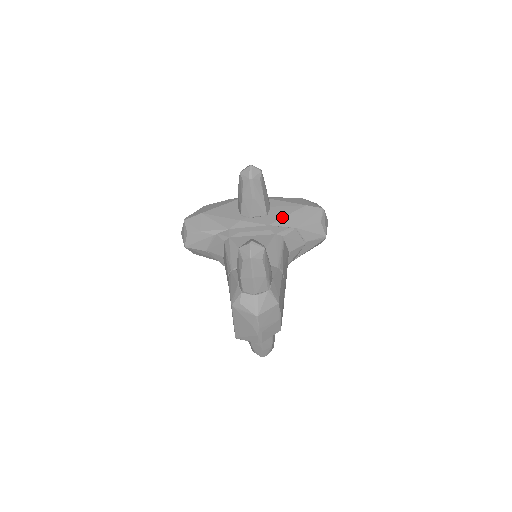
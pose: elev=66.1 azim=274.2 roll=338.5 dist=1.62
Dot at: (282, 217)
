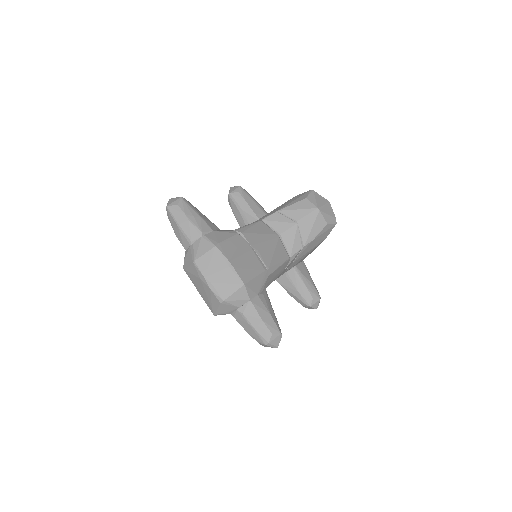
Dot at: occluded
